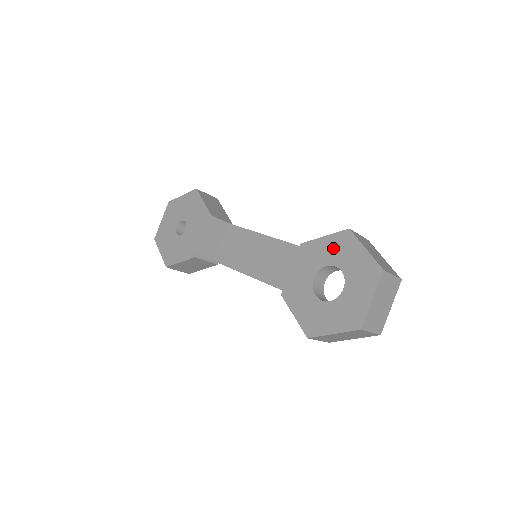
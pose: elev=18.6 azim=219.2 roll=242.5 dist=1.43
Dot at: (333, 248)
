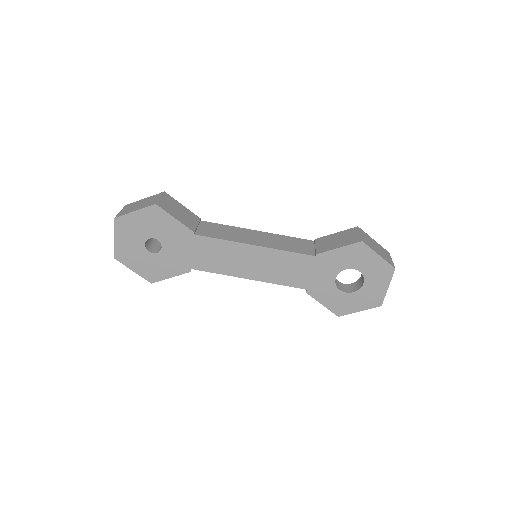
Dot at: (350, 256)
